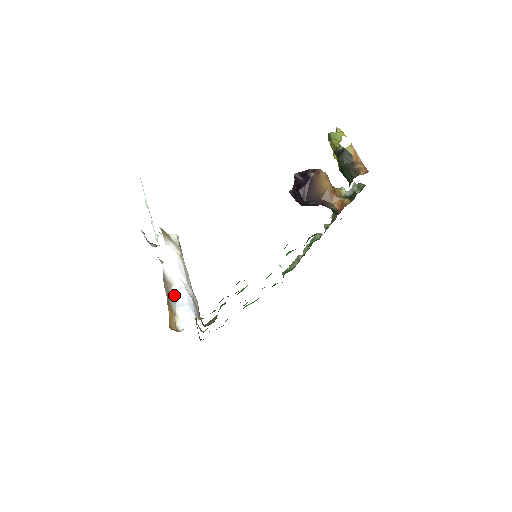
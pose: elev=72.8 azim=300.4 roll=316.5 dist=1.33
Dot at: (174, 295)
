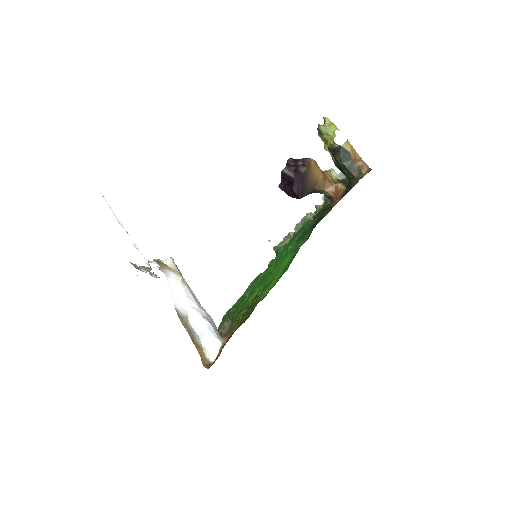
Dot at: (193, 328)
